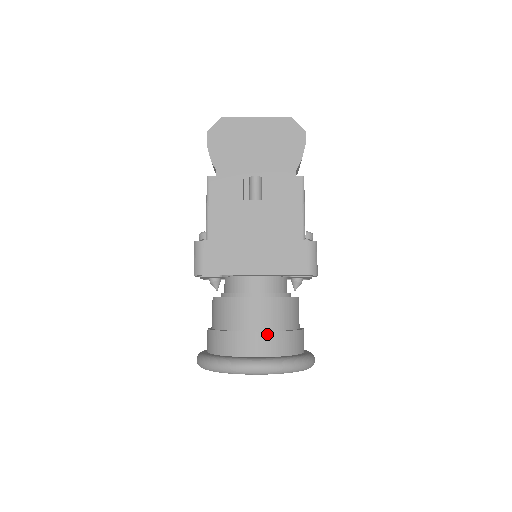
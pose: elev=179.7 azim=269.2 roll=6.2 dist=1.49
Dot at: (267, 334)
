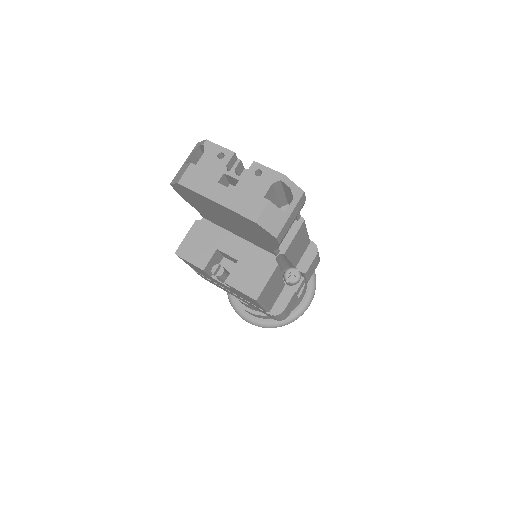
Dot at: (254, 314)
